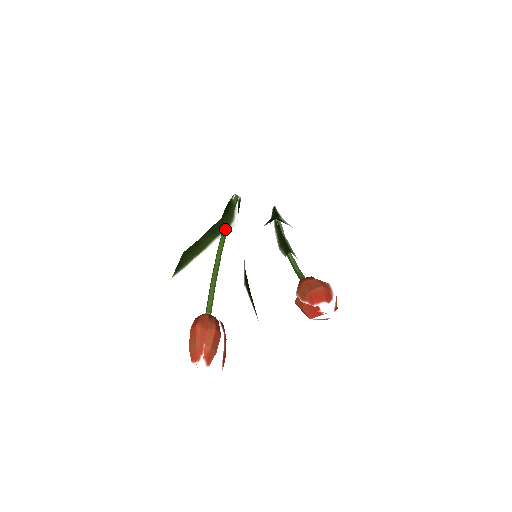
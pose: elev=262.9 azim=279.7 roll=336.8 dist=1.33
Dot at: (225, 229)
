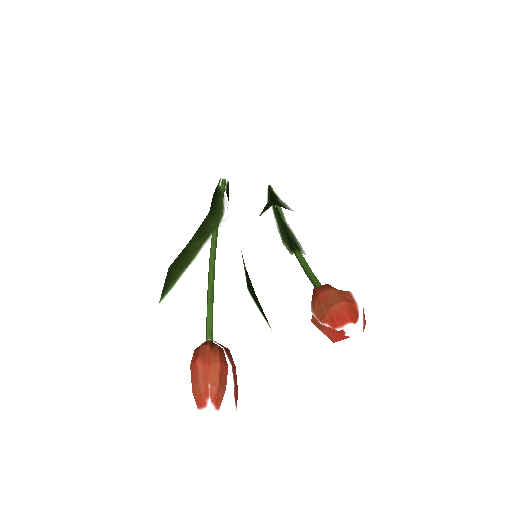
Dot at: (215, 227)
